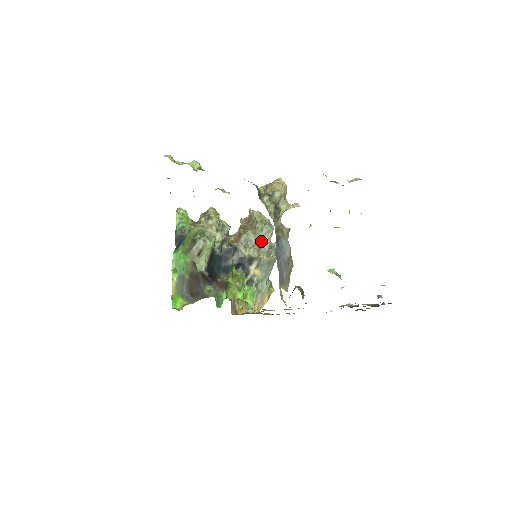
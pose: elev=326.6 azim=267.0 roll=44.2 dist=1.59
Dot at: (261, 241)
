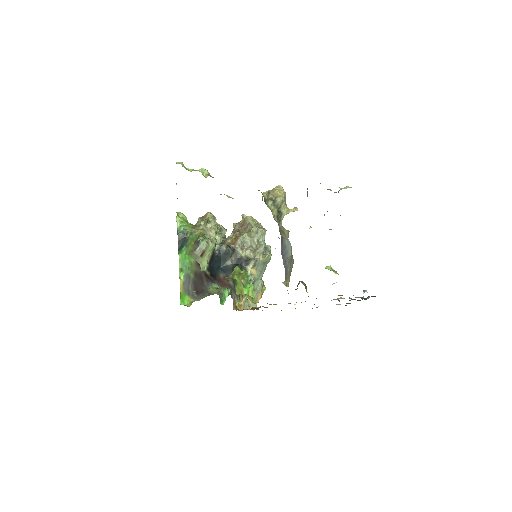
Dot at: (256, 243)
